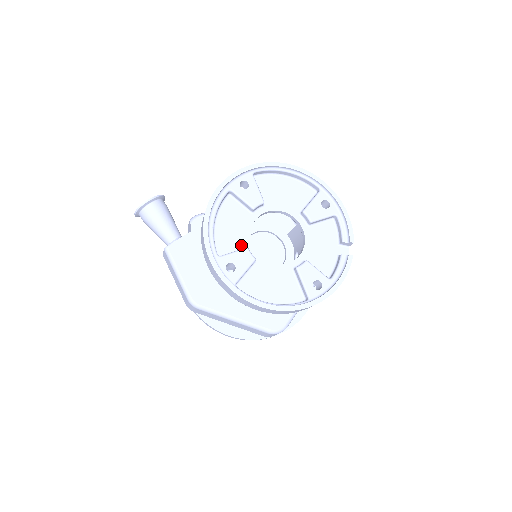
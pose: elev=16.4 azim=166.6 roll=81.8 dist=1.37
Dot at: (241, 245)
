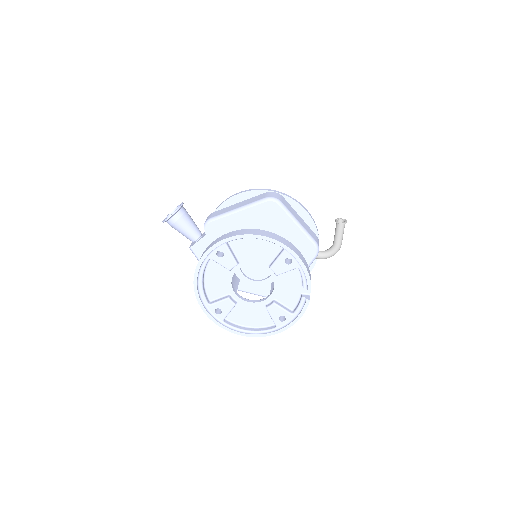
Dot at: (225, 292)
